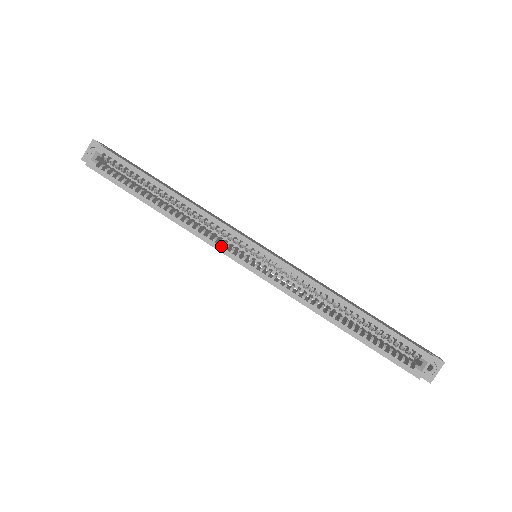
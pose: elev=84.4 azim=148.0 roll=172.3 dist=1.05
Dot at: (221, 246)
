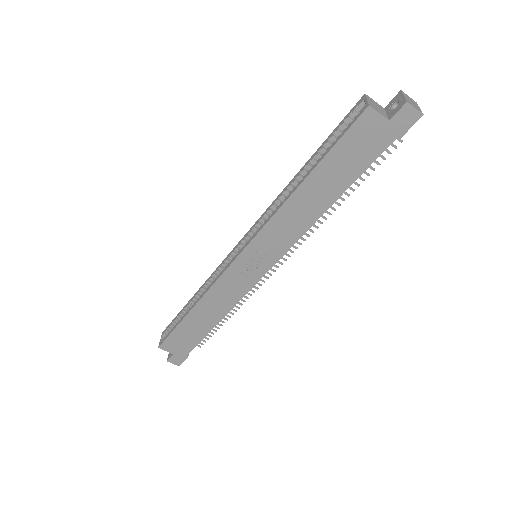
Dot at: (223, 271)
